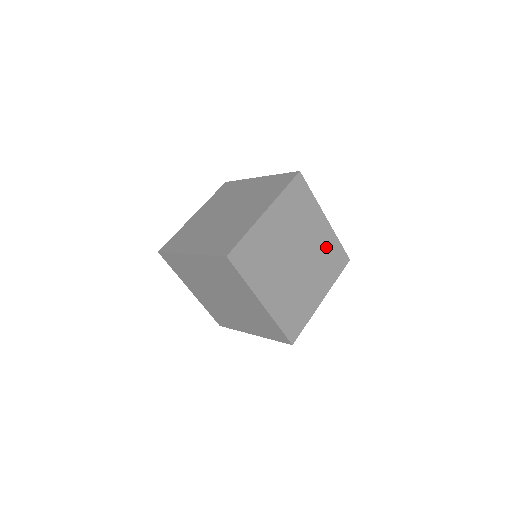
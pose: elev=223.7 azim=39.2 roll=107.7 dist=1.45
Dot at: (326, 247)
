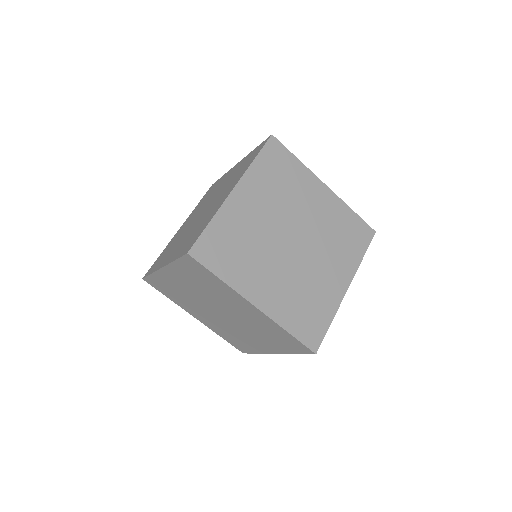
Dot at: (335, 221)
